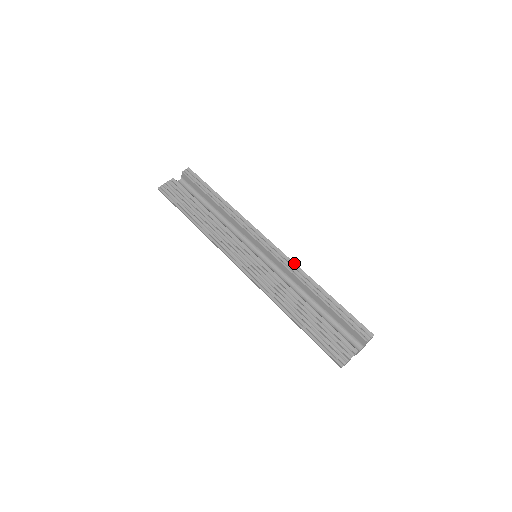
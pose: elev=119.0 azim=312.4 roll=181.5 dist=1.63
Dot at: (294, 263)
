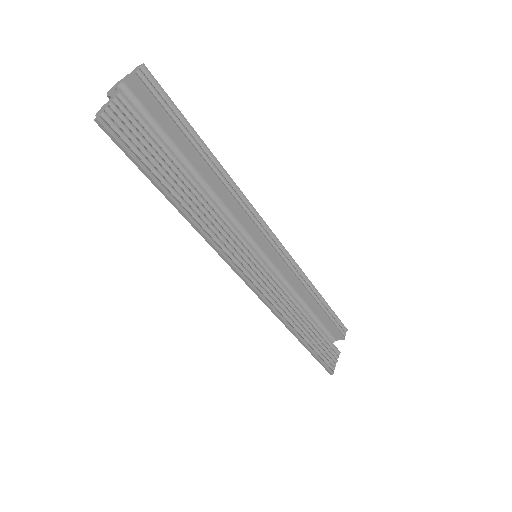
Dot at: occluded
